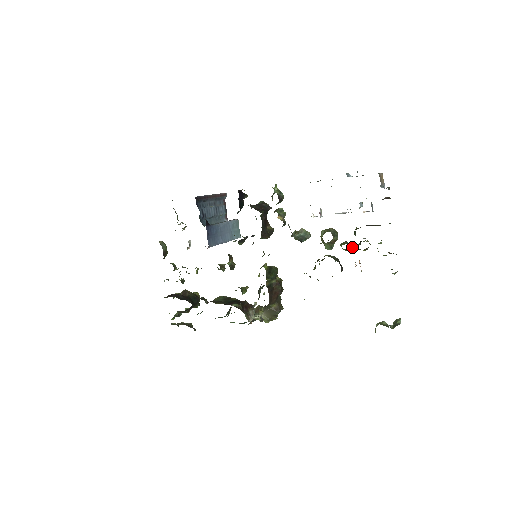
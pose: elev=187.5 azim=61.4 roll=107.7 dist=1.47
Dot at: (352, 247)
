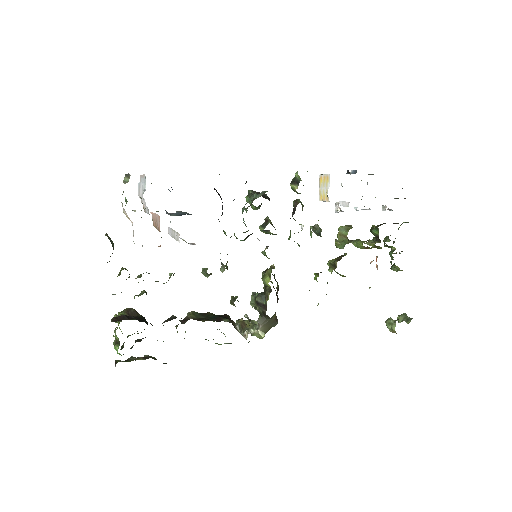
Dot at: (371, 245)
